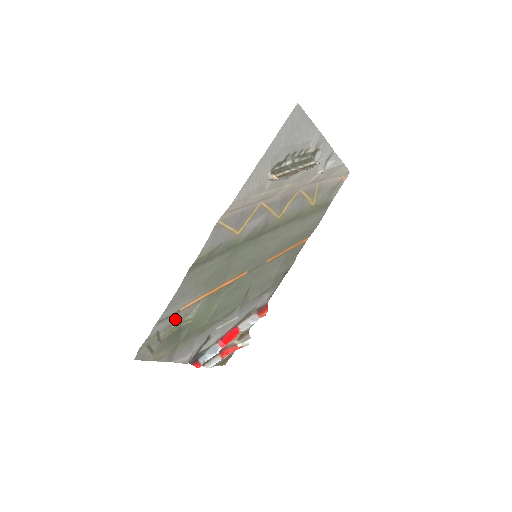
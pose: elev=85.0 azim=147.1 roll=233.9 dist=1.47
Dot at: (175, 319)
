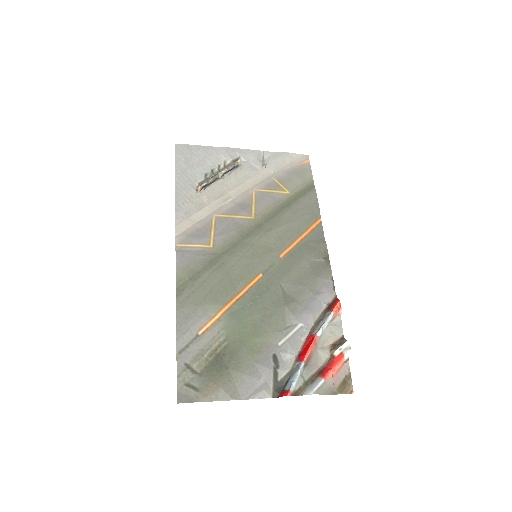
Dot at: (201, 346)
